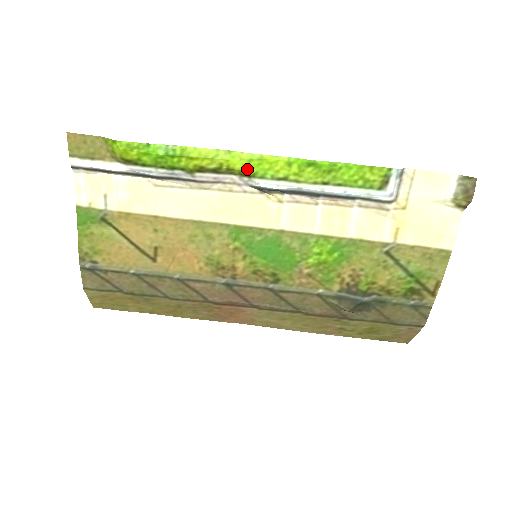
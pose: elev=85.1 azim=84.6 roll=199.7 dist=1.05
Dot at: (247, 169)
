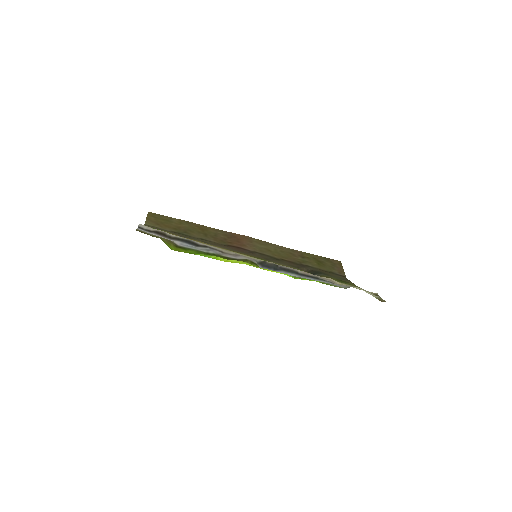
Dot at: occluded
